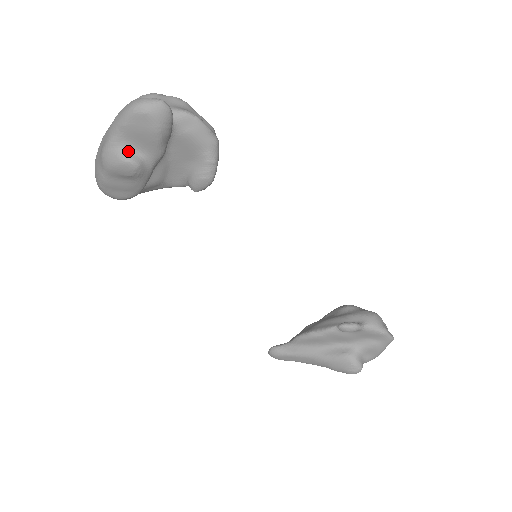
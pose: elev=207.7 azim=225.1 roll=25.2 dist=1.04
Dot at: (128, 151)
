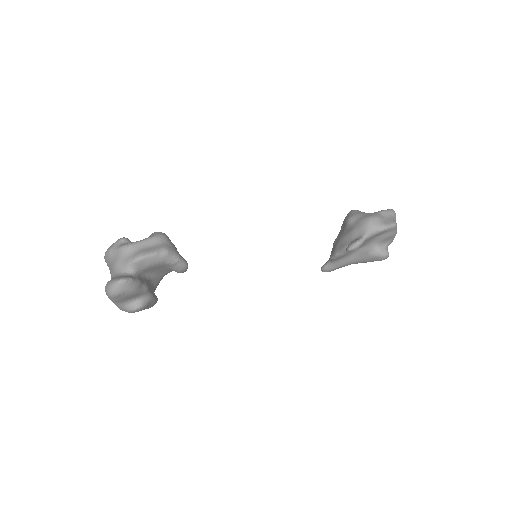
Dot at: (130, 304)
